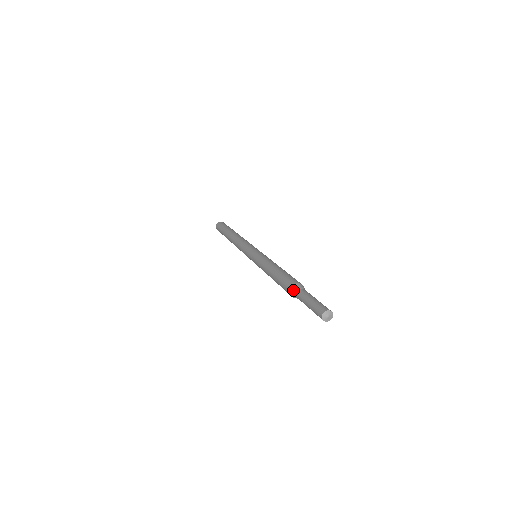
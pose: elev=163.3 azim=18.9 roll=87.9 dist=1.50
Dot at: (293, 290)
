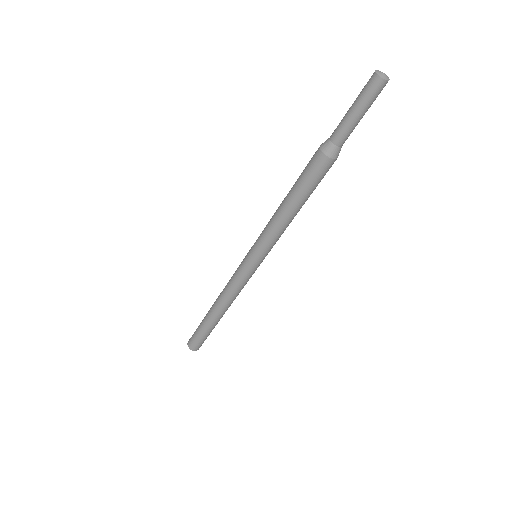
Dot at: (327, 140)
